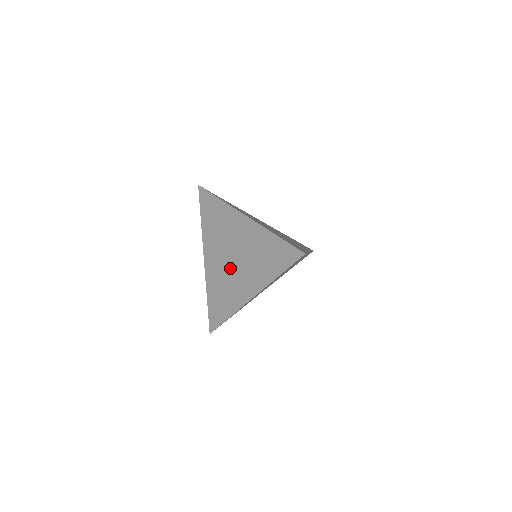
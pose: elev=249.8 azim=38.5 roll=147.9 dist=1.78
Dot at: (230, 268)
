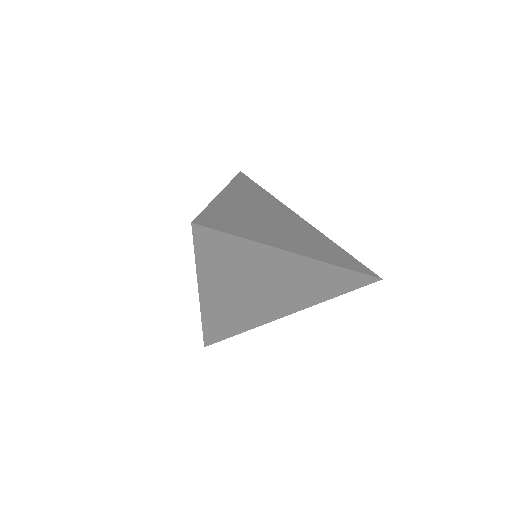
Dot at: occluded
